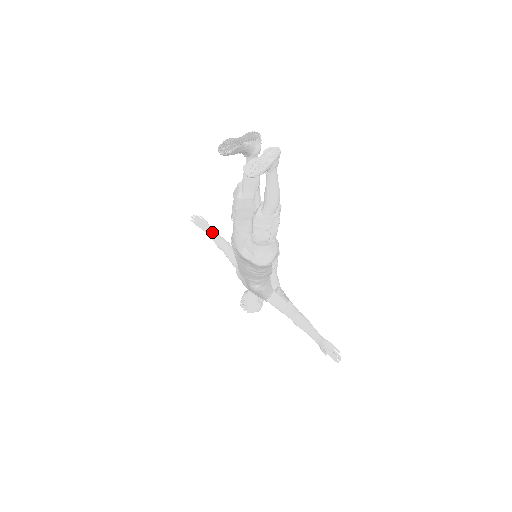
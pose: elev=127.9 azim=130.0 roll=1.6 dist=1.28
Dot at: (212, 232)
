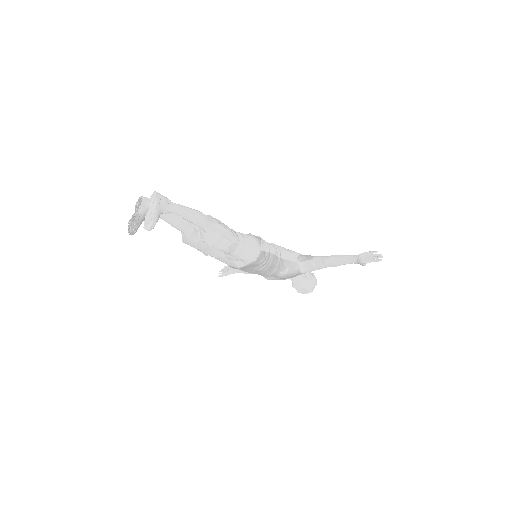
Dot at: (236, 269)
